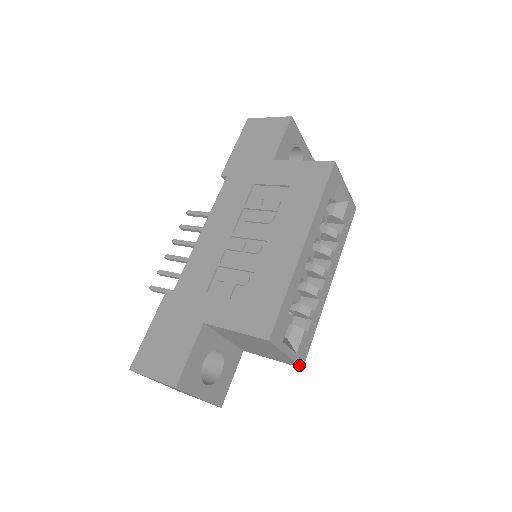
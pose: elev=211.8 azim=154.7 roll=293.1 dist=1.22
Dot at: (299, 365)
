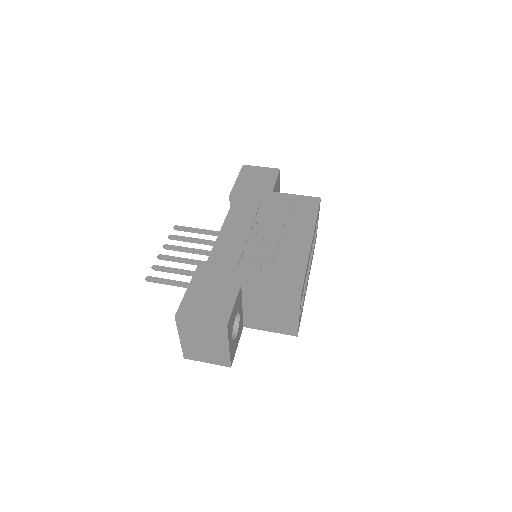
Dot at: occluded
